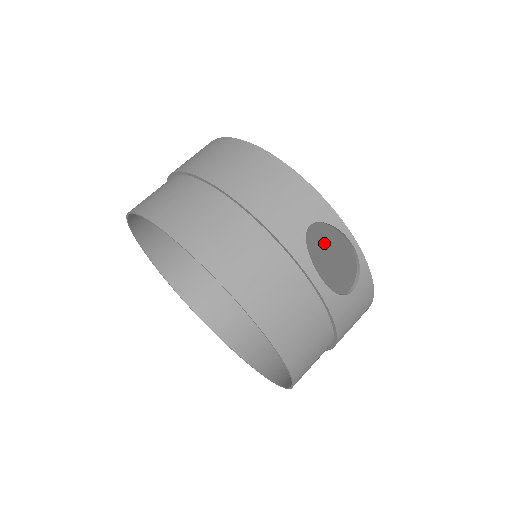
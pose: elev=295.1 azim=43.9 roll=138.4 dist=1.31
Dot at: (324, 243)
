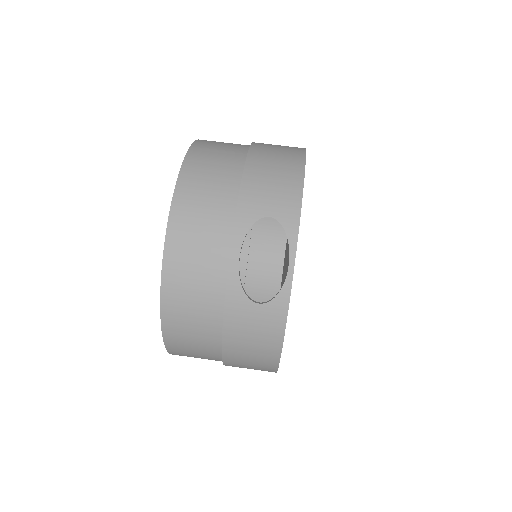
Dot at: occluded
